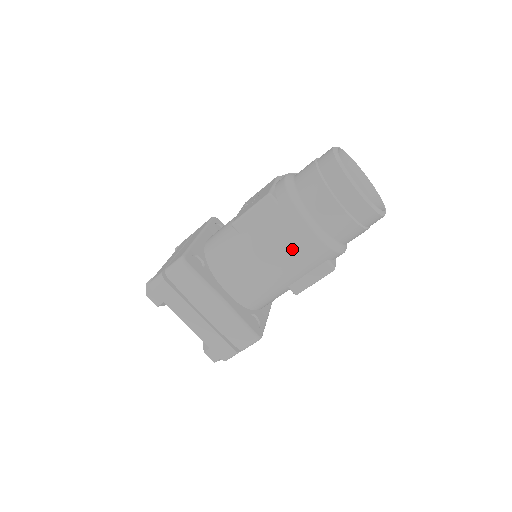
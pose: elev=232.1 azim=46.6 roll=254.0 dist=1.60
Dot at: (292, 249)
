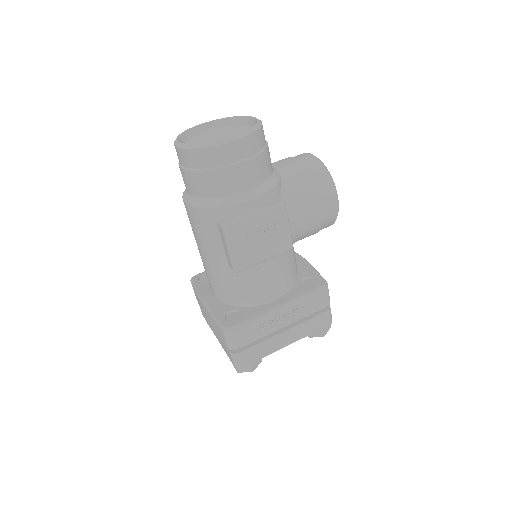
Dot at: (193, 227)
